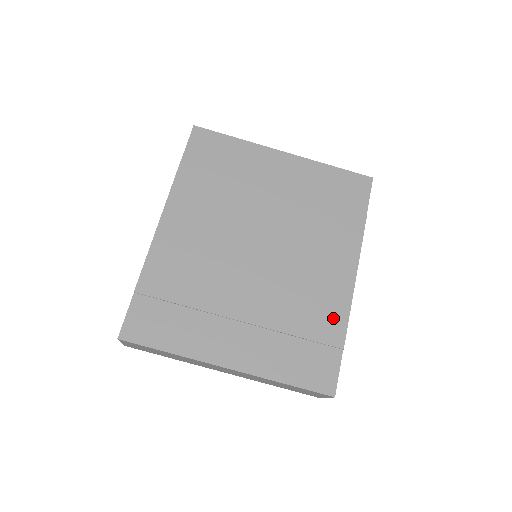
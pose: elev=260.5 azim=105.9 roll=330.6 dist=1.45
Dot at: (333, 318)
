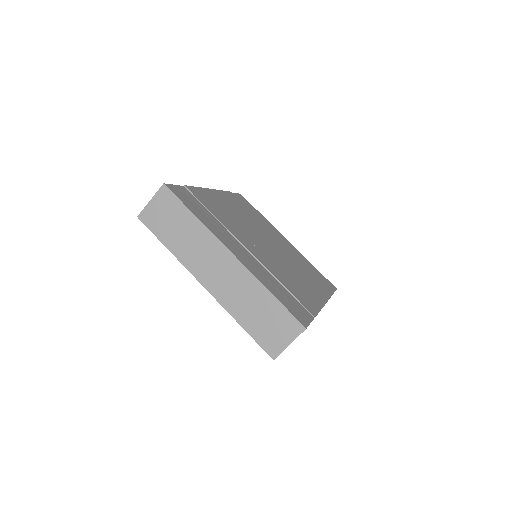
Dot at: (309, 302)
